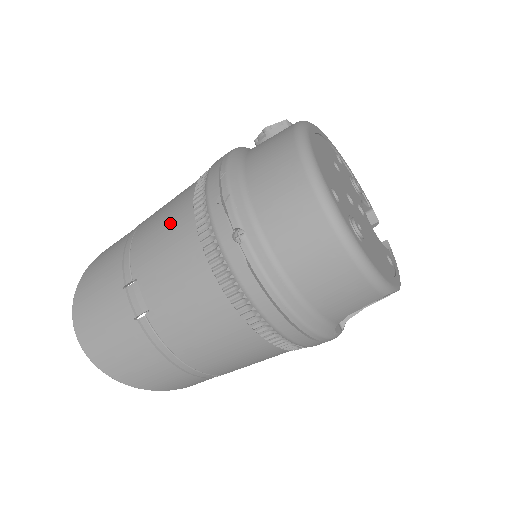
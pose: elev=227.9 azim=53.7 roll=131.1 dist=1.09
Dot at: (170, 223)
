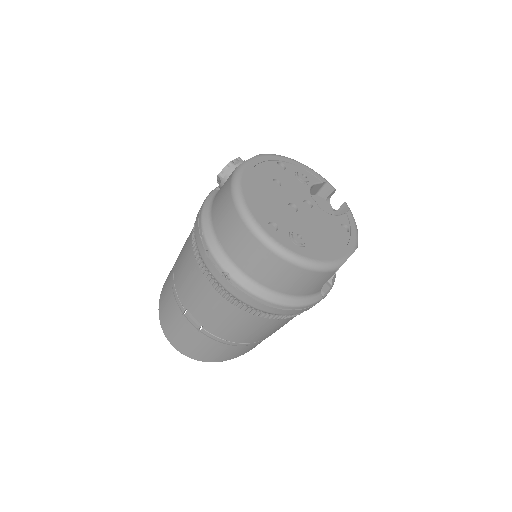
Dot at: (188, 270)
